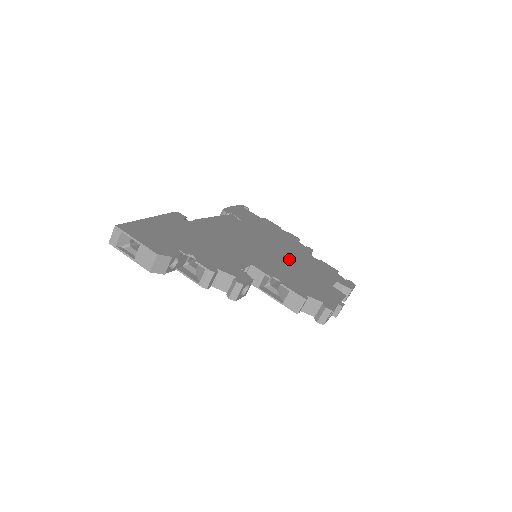
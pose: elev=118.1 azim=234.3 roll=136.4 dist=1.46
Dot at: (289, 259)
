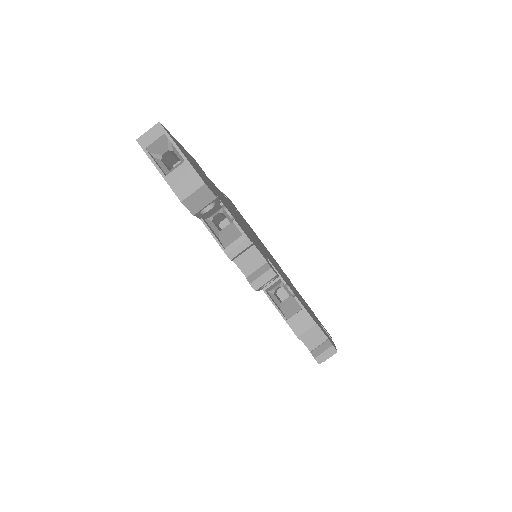
Dot at: (285, 277)
